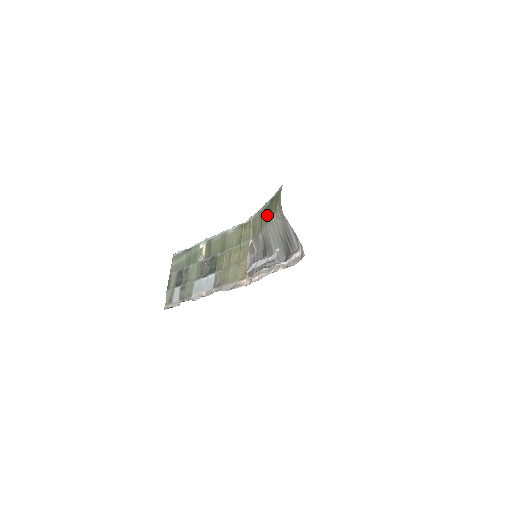
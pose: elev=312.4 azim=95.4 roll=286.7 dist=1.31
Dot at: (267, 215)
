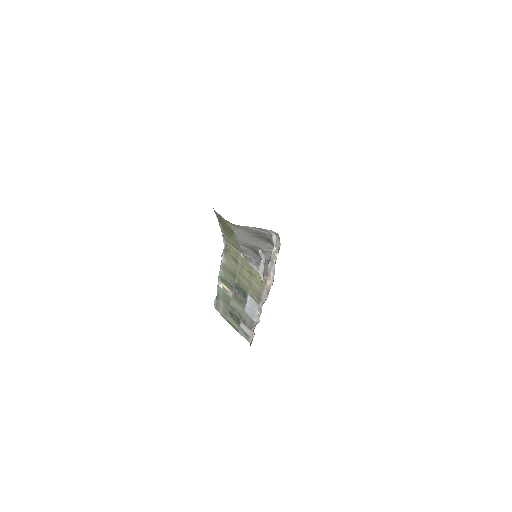
Dot at: (229, 233)
